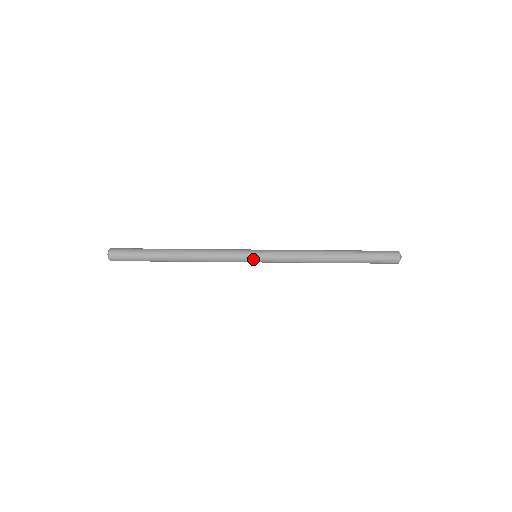
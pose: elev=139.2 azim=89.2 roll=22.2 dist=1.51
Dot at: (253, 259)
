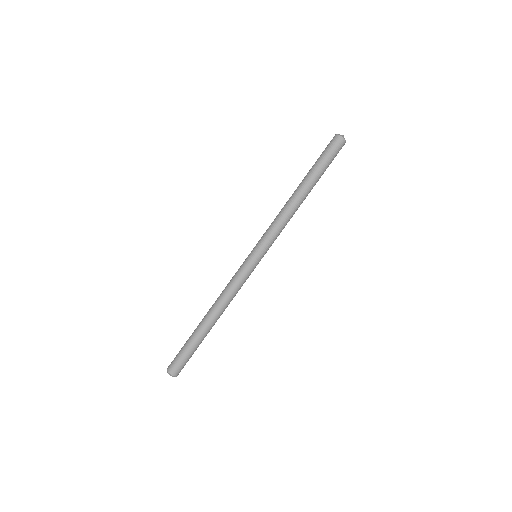
Dot at: occluded
